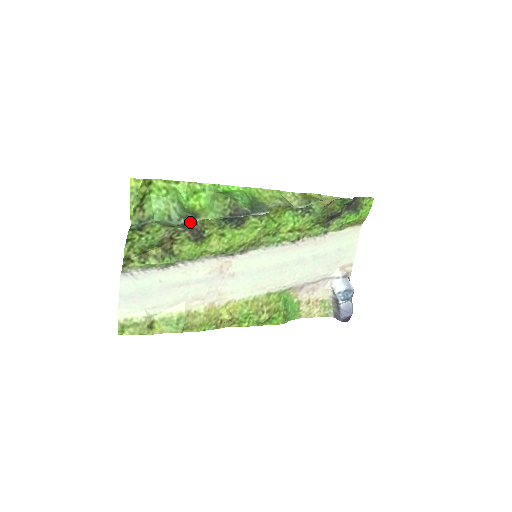
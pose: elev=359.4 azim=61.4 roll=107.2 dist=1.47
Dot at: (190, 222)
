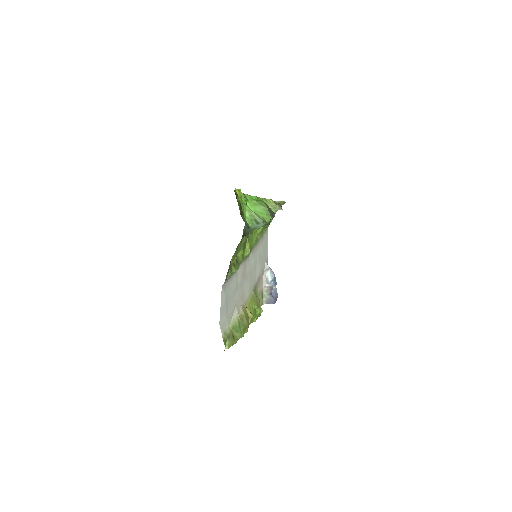
Dot at: (265, 224)
